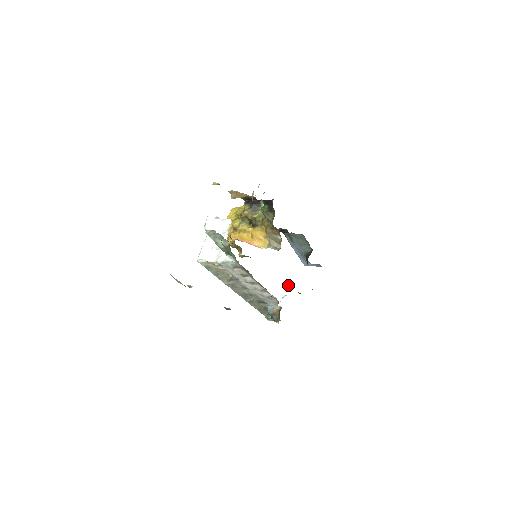
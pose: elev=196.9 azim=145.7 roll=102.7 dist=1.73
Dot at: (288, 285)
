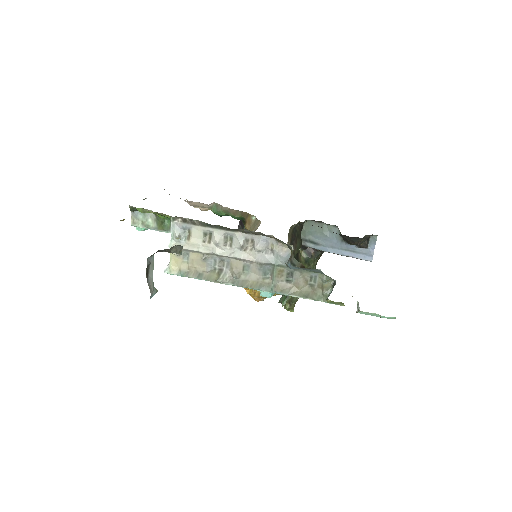
Dot at: occluded
